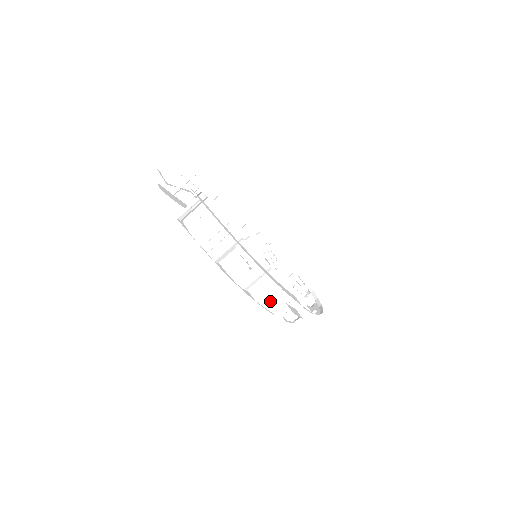
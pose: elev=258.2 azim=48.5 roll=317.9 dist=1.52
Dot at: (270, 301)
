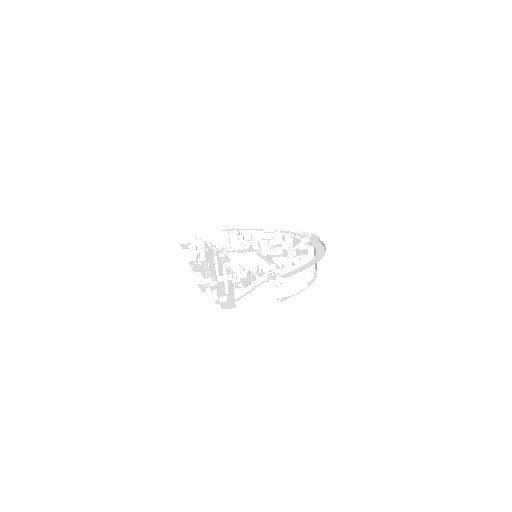
Dot at: occluded
